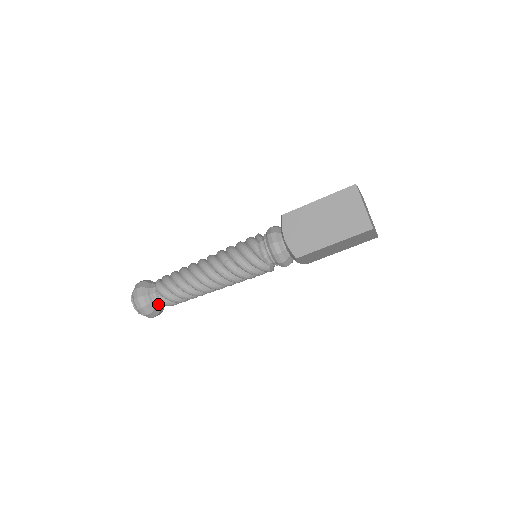
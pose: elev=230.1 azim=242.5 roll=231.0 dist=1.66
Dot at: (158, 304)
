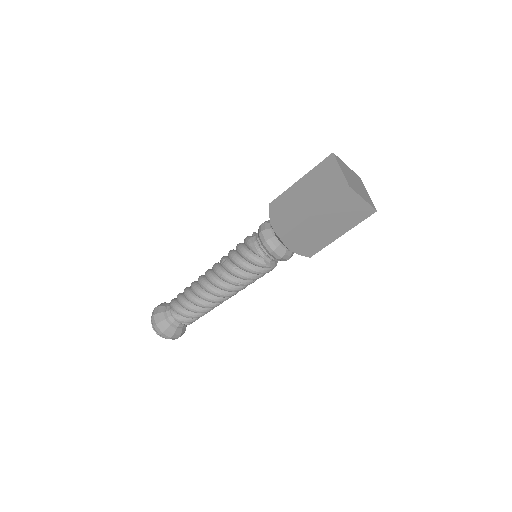
Dot at: (173, 322)
